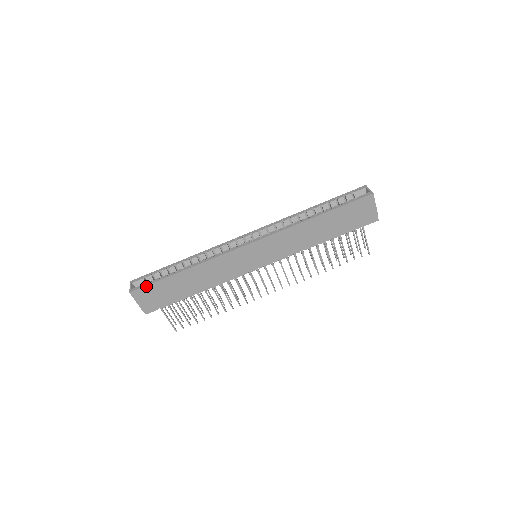
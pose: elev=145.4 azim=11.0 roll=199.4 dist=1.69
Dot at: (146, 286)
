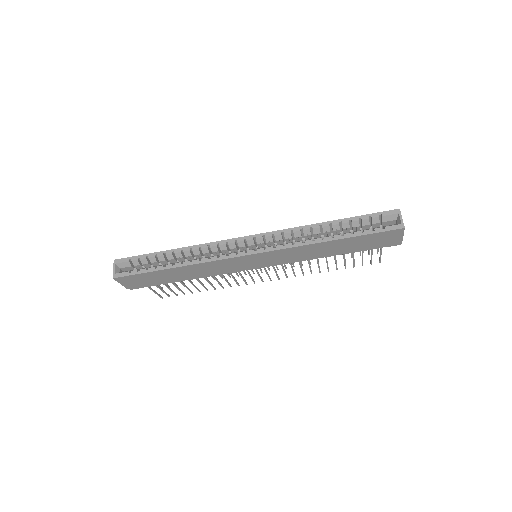
Dot at: (131, 275)
